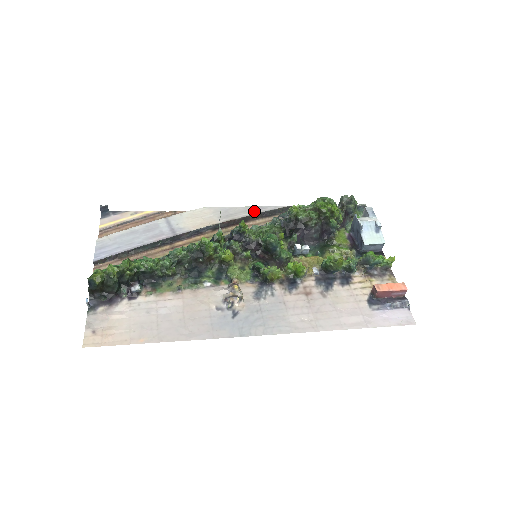
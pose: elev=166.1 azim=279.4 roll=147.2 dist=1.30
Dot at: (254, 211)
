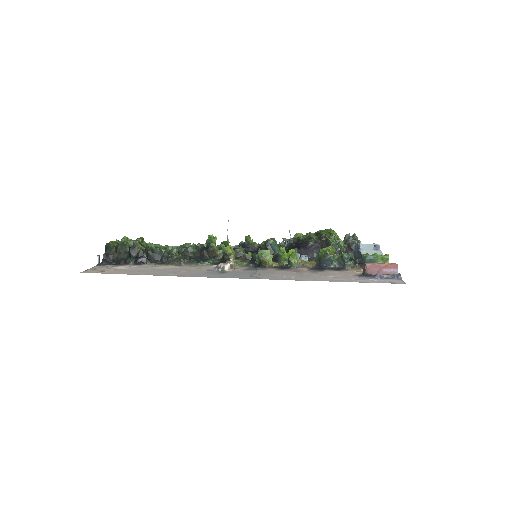
Dot at: occluded
